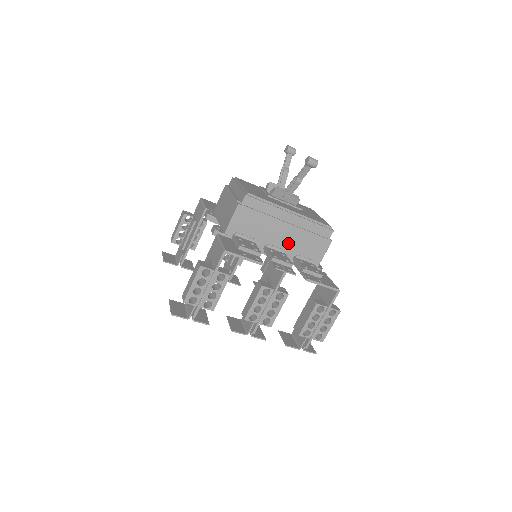
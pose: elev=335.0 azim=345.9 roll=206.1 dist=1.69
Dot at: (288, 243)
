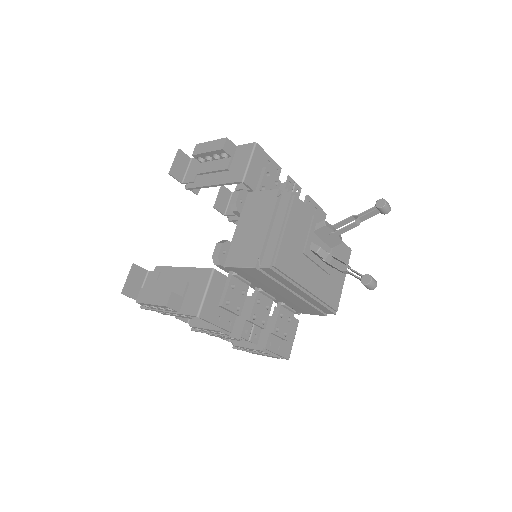
Dot at: (283, 297)
